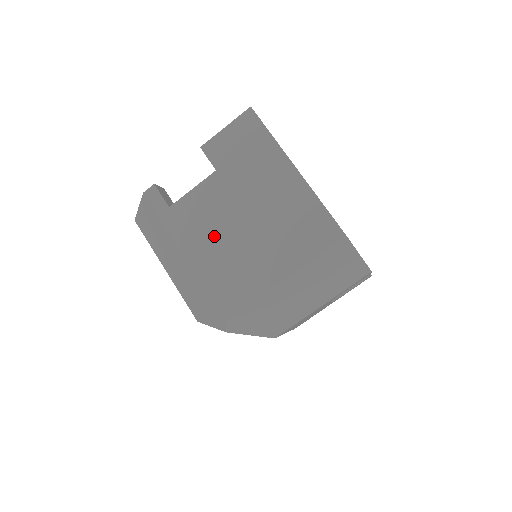
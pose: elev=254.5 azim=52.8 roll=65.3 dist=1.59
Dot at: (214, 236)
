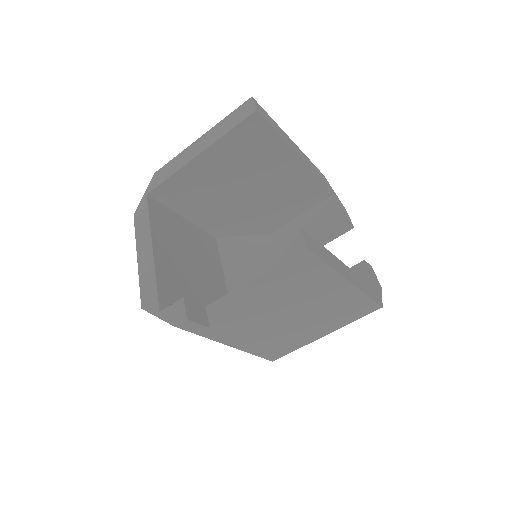
Dot at: (261, 332)
